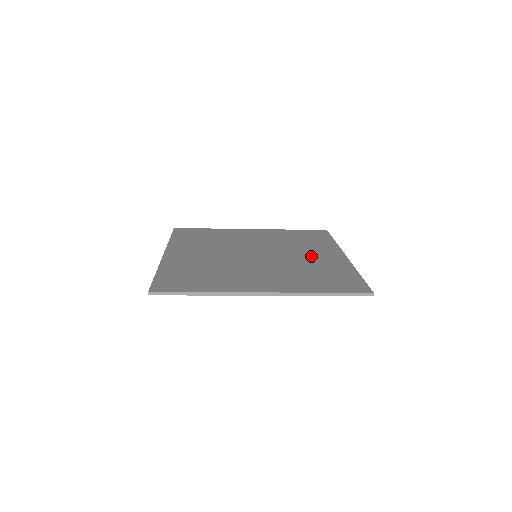
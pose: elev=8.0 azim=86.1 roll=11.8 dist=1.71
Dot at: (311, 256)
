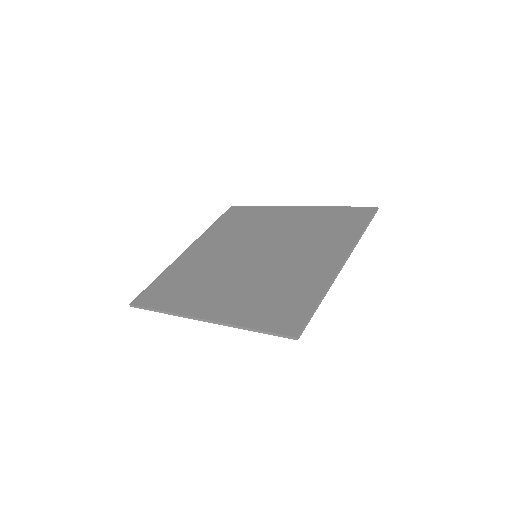
Dot at: (285, 224)
